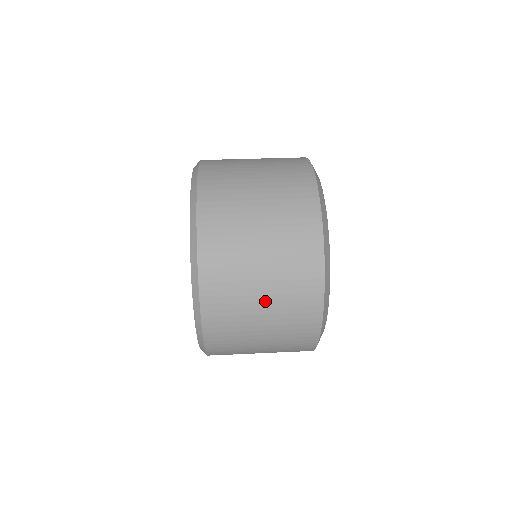
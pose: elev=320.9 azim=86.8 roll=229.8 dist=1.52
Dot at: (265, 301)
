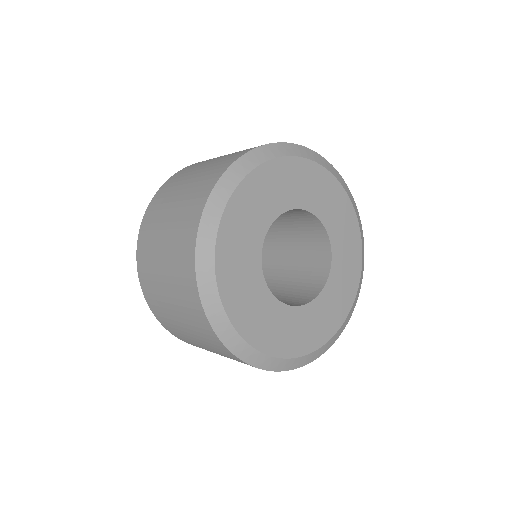
Dot at: (174, 208)
